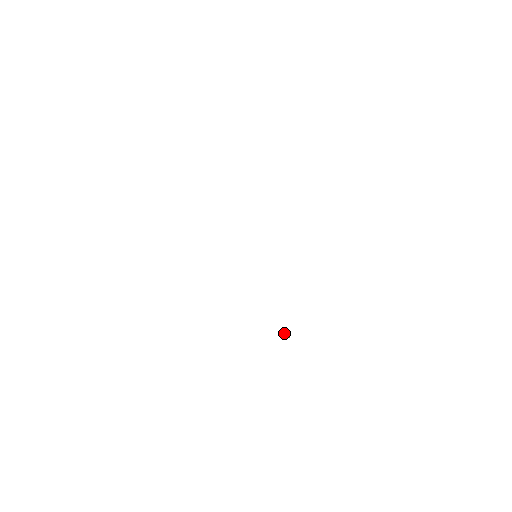
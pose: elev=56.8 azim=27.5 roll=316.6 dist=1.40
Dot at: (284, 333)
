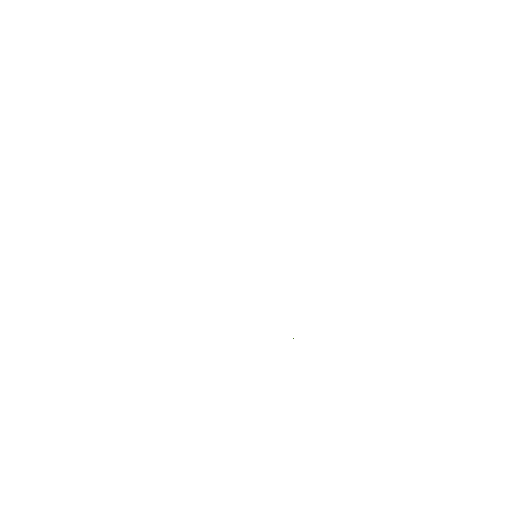
Dot at: occluded
